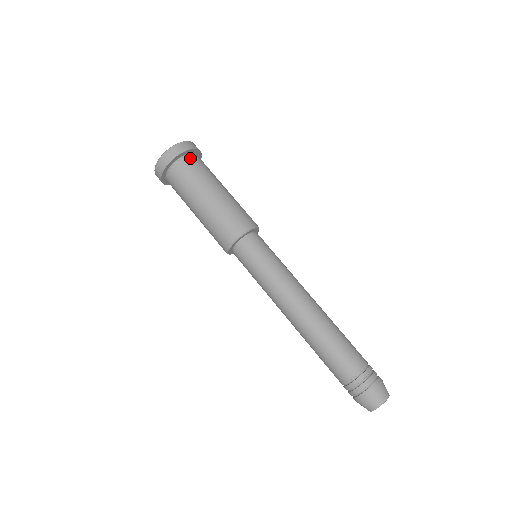
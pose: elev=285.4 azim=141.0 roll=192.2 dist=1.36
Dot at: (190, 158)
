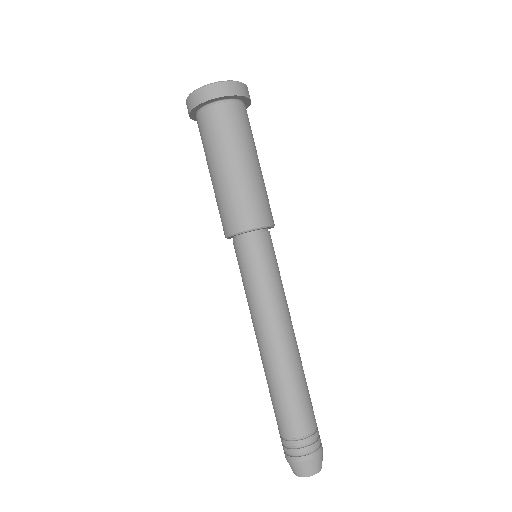
Dot at: (225, 107)
